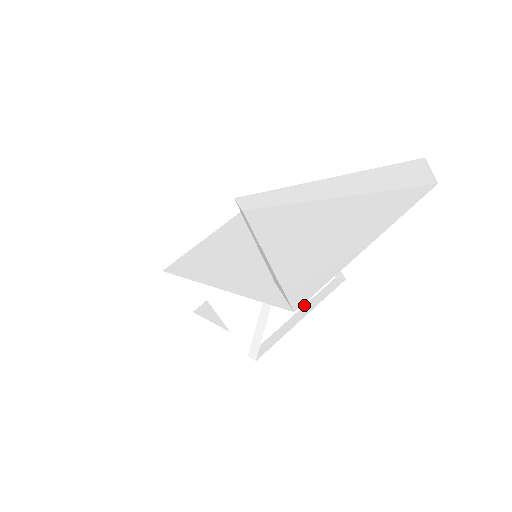
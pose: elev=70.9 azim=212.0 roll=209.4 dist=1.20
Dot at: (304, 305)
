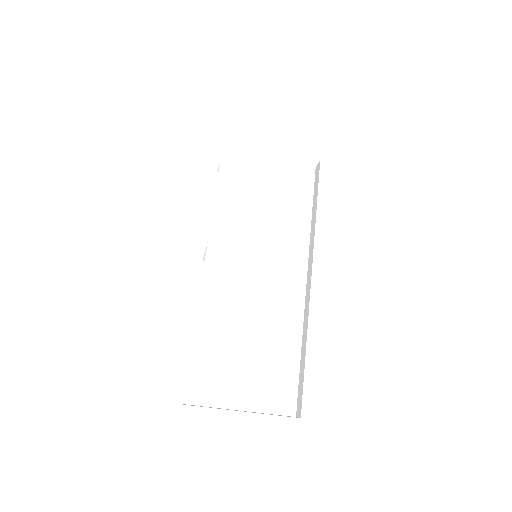
Dot at: occluded
